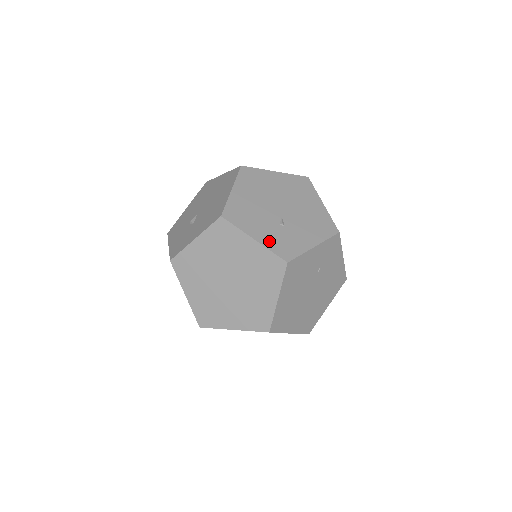
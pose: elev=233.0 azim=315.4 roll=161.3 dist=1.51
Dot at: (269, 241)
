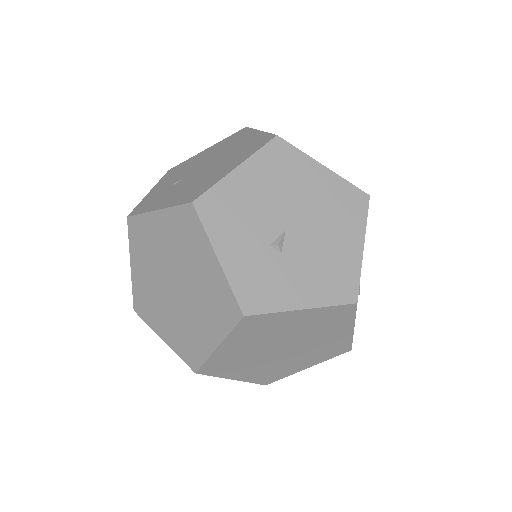
Dot at: occluded
